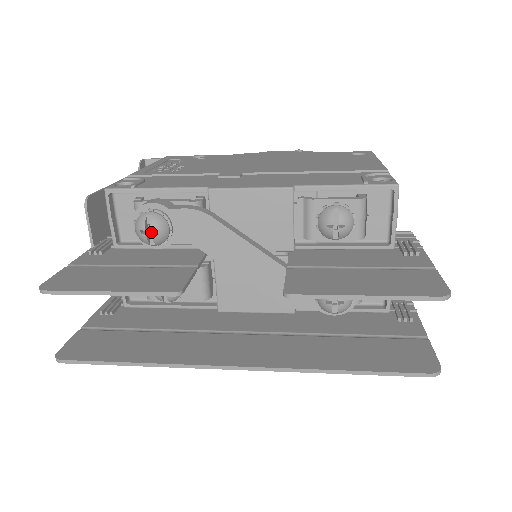
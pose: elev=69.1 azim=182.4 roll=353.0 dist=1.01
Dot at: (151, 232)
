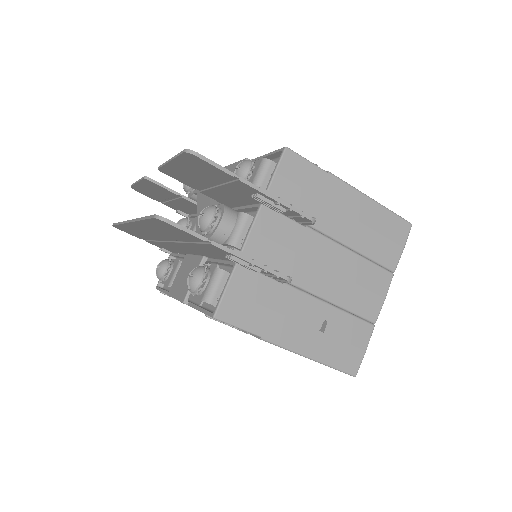
Dot at: occluded
